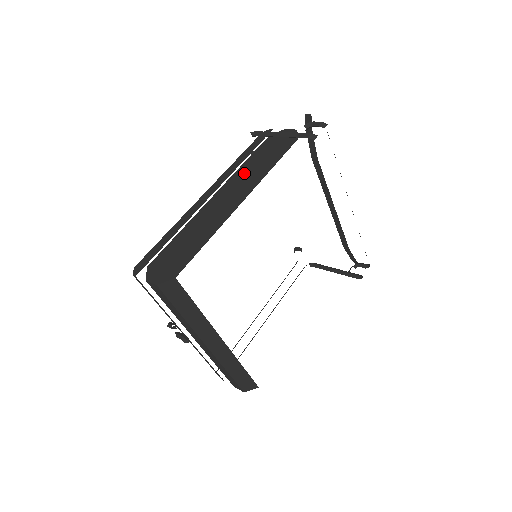
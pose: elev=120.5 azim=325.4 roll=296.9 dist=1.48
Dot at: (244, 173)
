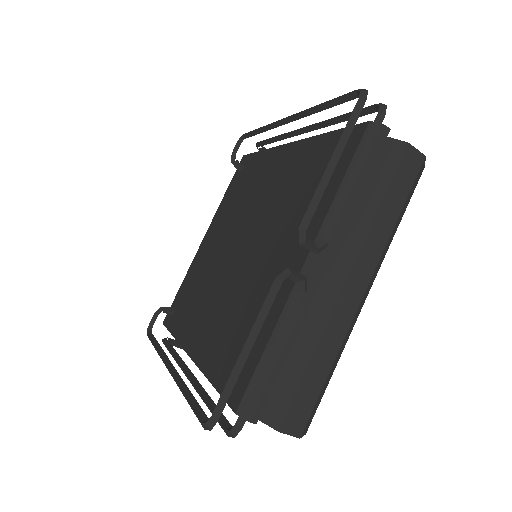
Dot at: occluded
